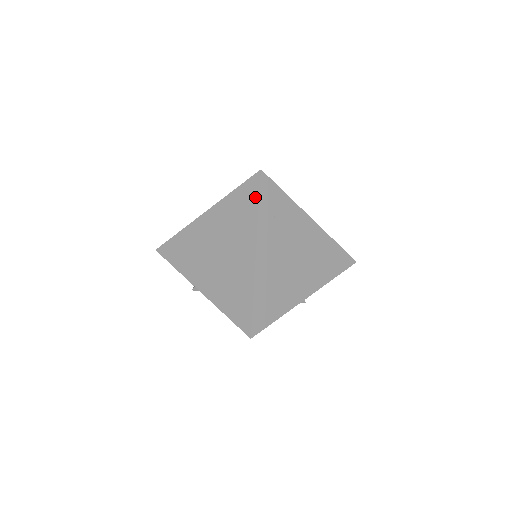
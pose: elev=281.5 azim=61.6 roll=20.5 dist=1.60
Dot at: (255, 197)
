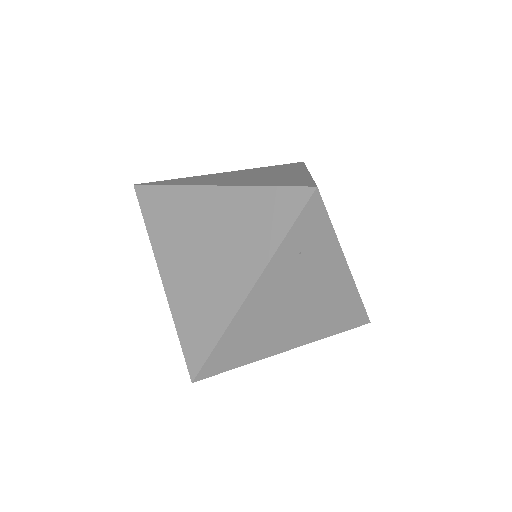
Dot at: (288, 219)
